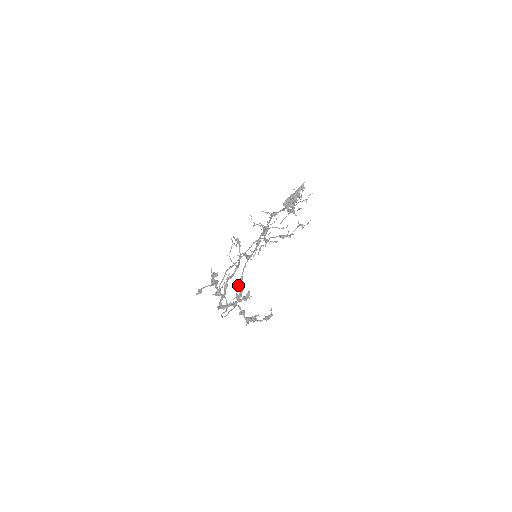
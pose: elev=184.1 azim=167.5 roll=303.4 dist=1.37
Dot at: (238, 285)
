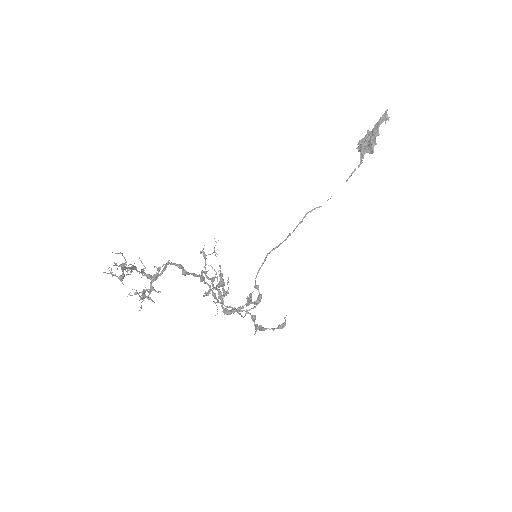
Dot at: (217, 300)
